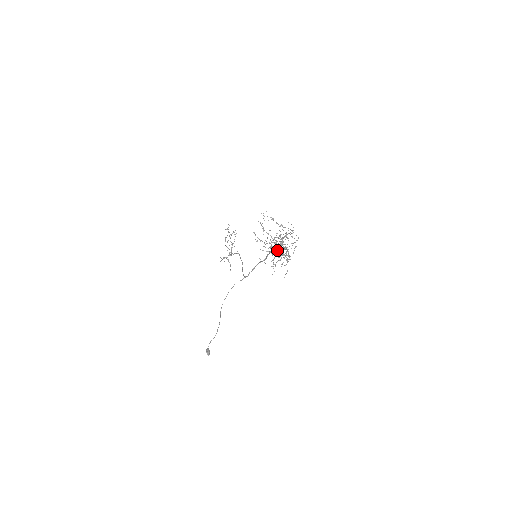
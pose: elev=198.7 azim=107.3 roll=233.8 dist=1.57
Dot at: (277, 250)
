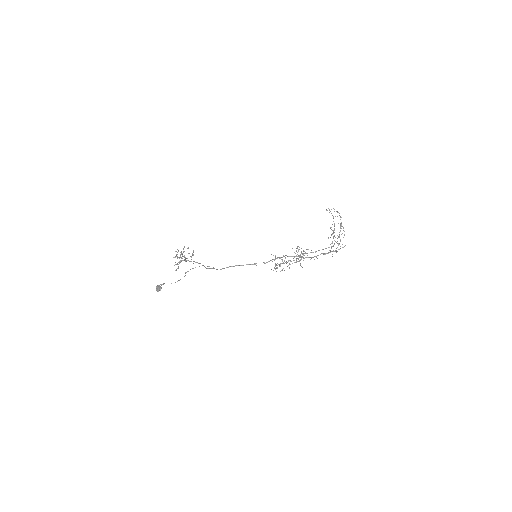
Dot at: (296, 256)
